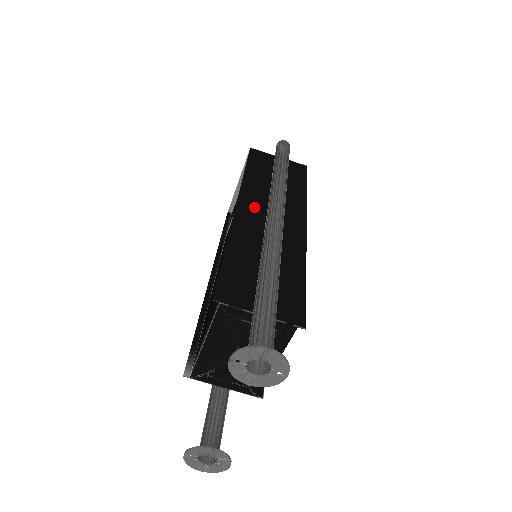
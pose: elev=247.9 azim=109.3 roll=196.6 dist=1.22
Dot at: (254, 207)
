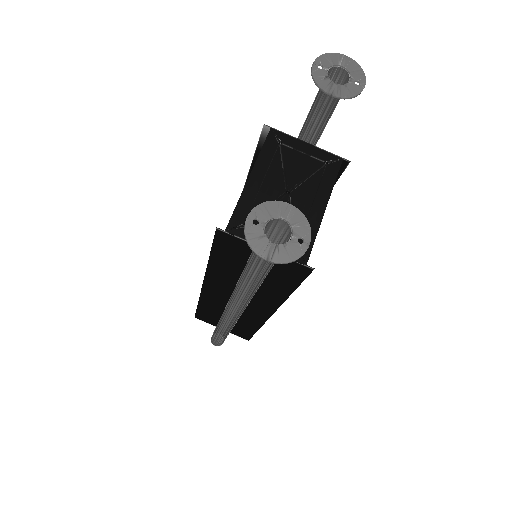
Dot at: occluded
